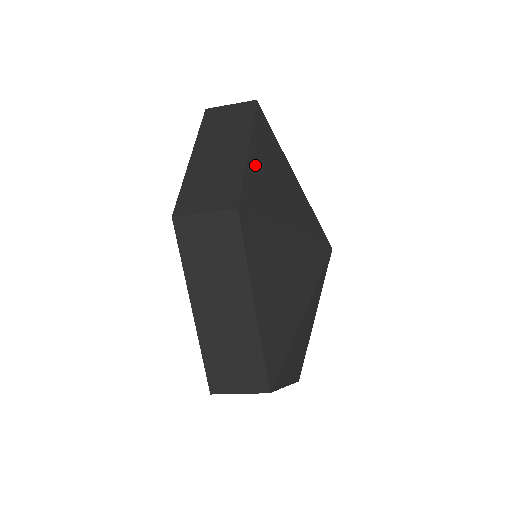
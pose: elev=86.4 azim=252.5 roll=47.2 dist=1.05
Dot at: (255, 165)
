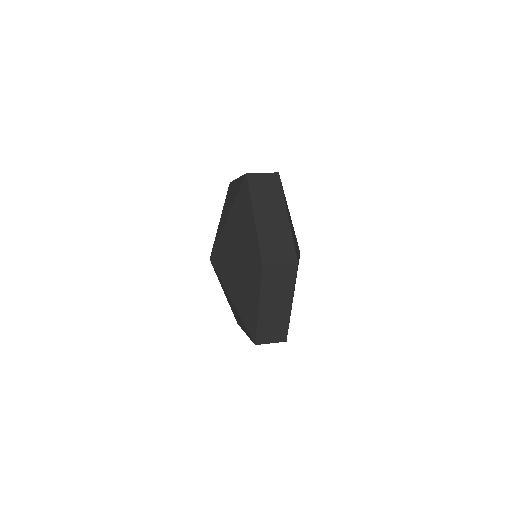
Dot at: occluded
